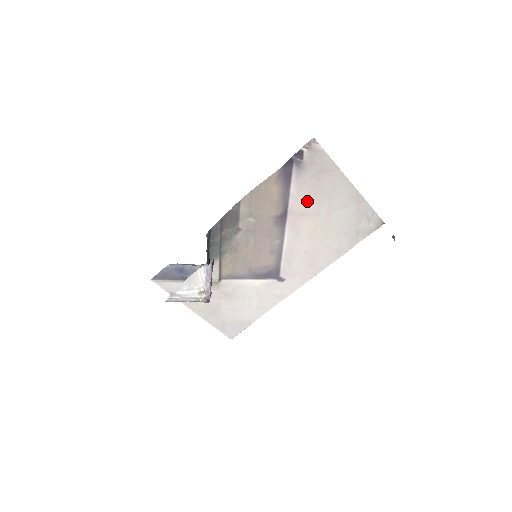
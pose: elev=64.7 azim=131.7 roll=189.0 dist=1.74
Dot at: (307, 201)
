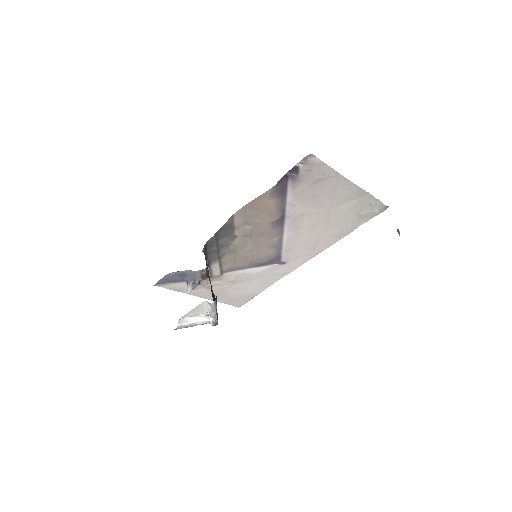
Dot at: (305, 204)
